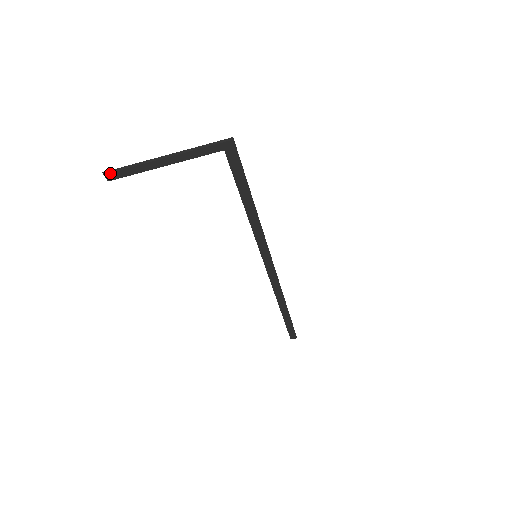
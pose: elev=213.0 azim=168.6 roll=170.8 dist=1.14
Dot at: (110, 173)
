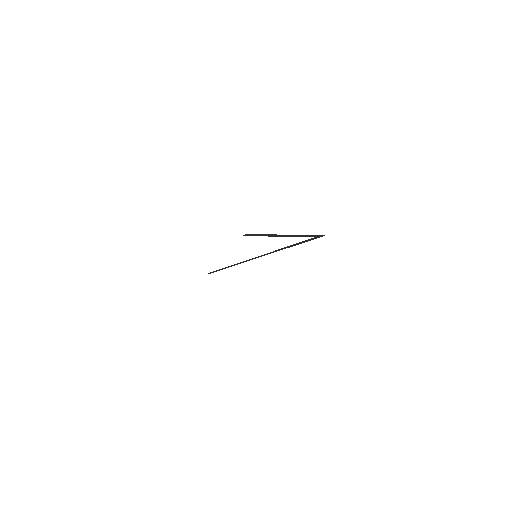
Dot at: (250, 234)
